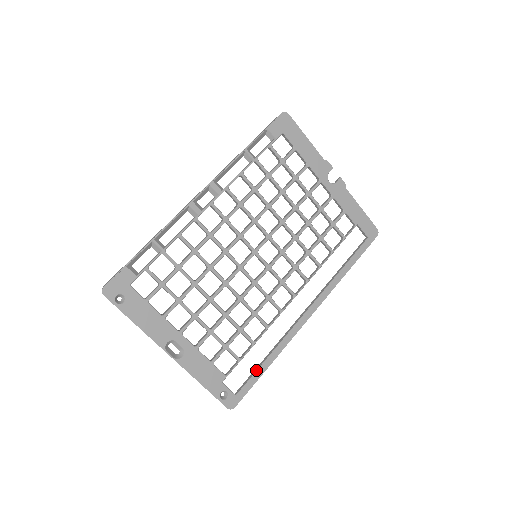
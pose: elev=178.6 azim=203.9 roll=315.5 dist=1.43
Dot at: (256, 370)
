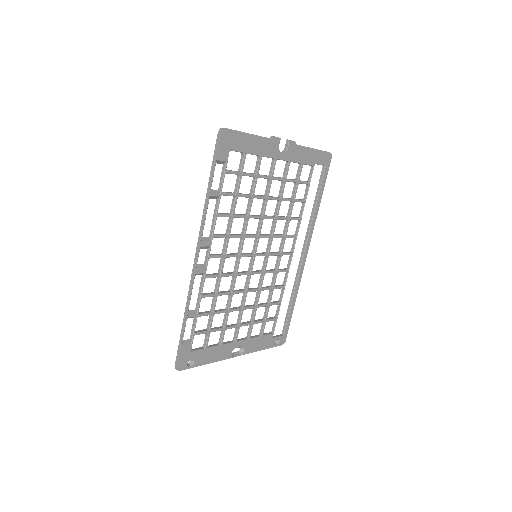
Dot at: (288, 314)
